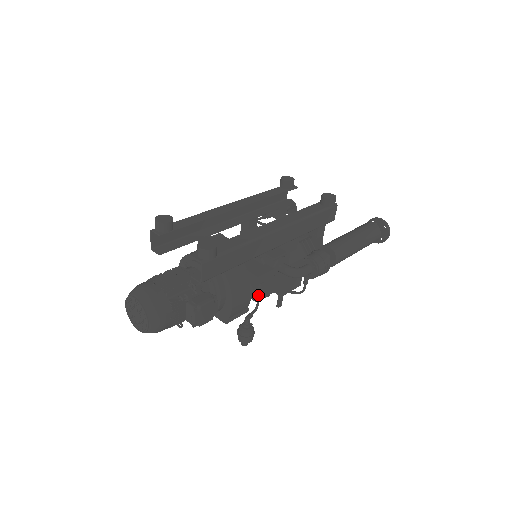
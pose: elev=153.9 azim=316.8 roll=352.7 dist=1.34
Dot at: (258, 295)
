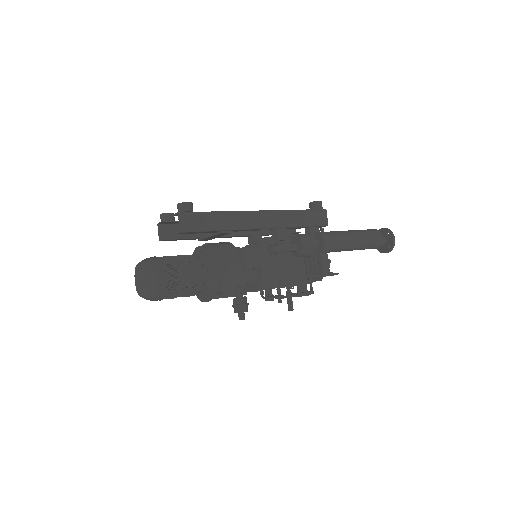
Dot at: (250, 271)
